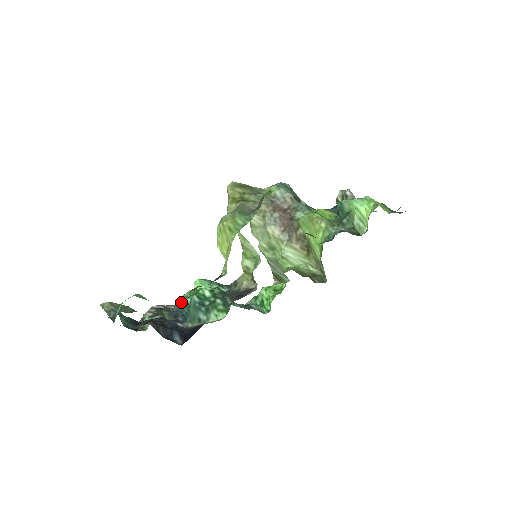
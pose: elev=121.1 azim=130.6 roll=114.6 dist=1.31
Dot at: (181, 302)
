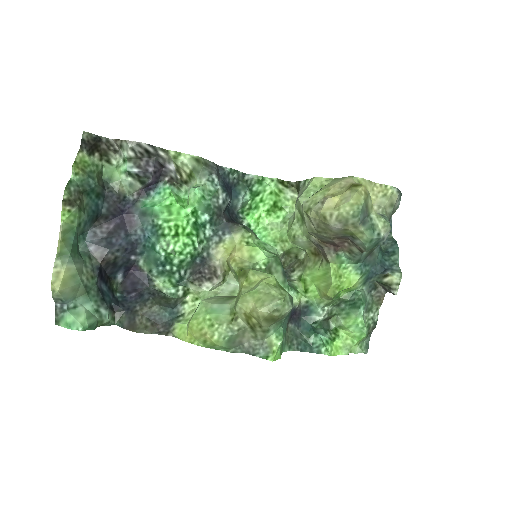
Dot at: (155, 228)
